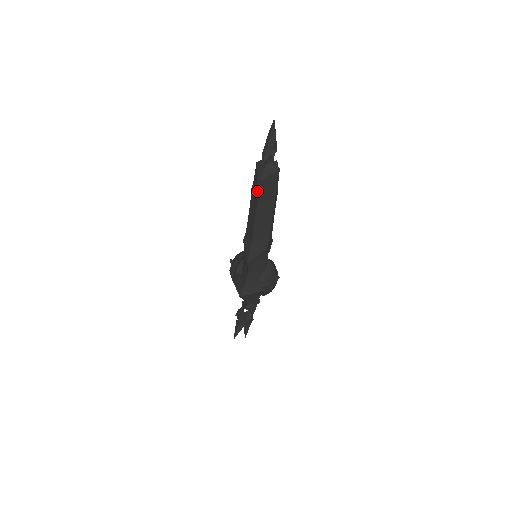
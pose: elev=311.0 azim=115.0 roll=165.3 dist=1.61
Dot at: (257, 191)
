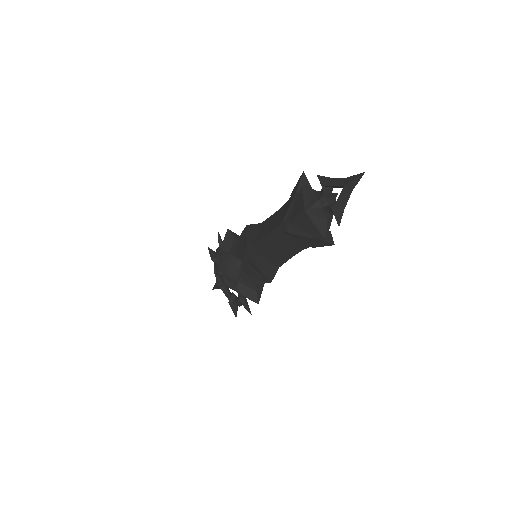
Dot at: occluded
